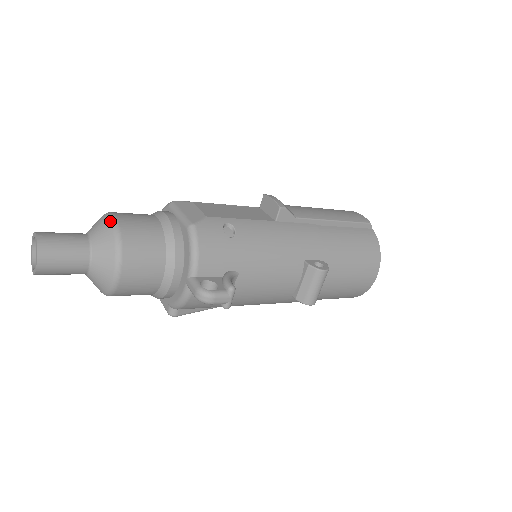
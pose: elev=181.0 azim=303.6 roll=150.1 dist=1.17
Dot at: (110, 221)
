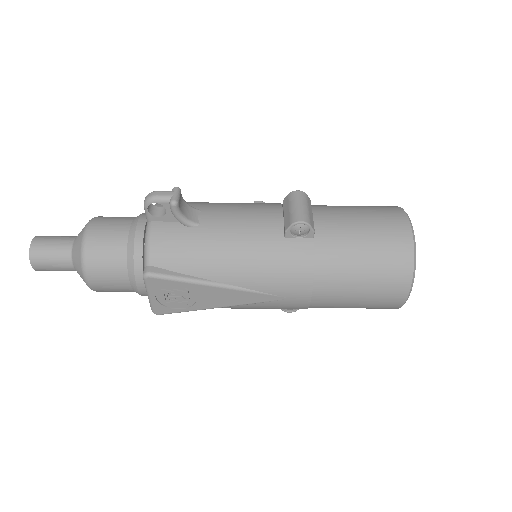
Dot at: occluded
